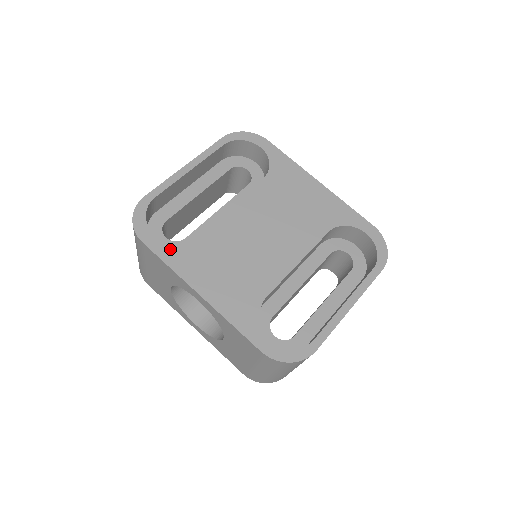
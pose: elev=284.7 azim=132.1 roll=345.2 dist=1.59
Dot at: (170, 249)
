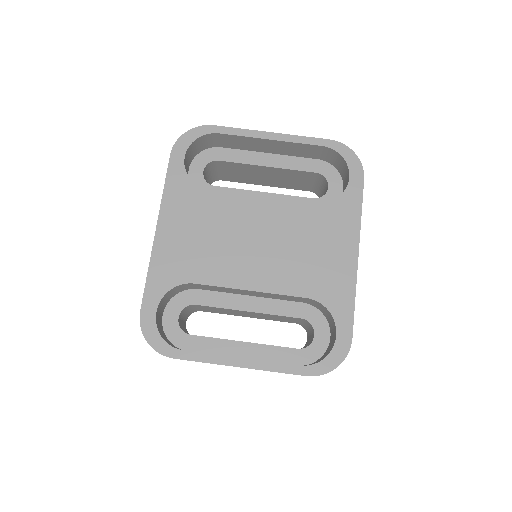
Dot at: (180, 178)
